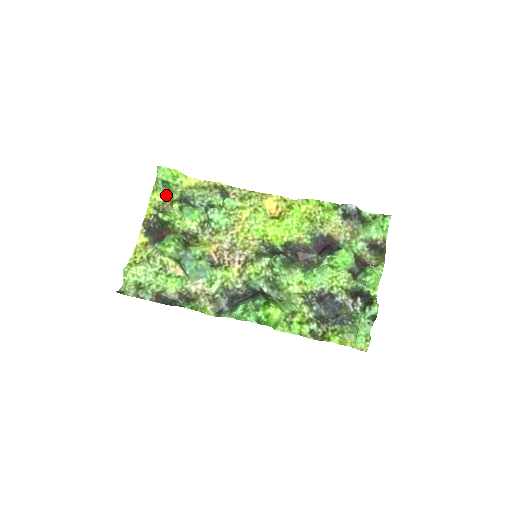
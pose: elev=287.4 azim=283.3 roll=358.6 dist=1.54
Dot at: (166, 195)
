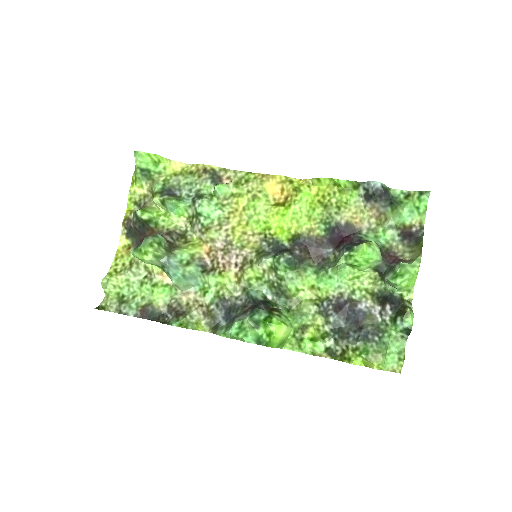
Dot at: (147, 186)
